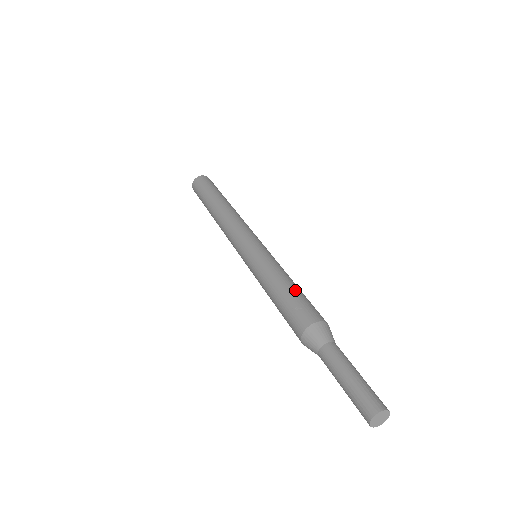
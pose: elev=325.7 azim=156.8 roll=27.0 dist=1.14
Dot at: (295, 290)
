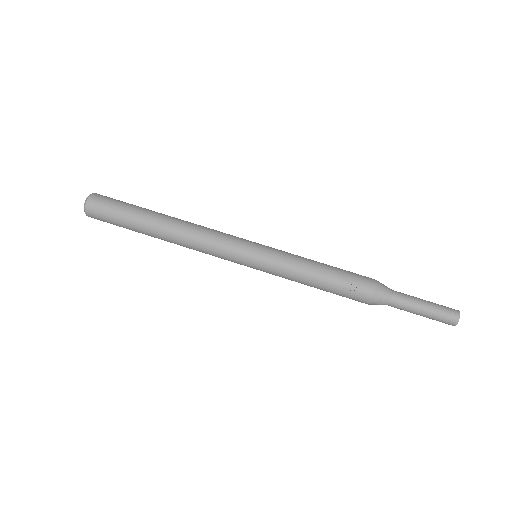
Dot at: (334, 272)
